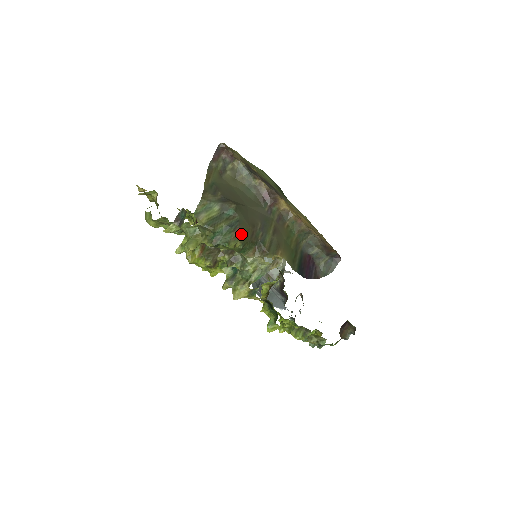
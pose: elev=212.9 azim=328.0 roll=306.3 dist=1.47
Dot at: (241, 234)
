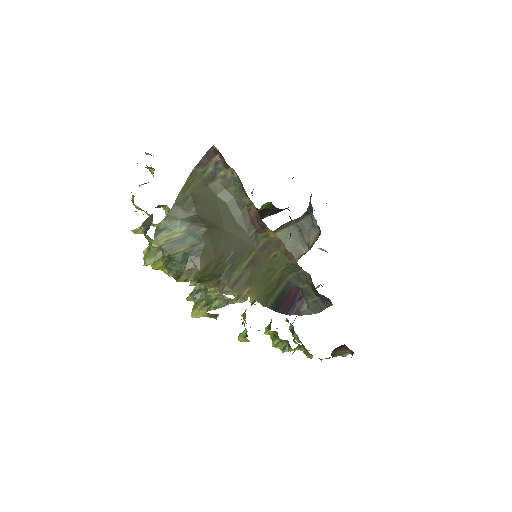
Dot at: (199, 267)
